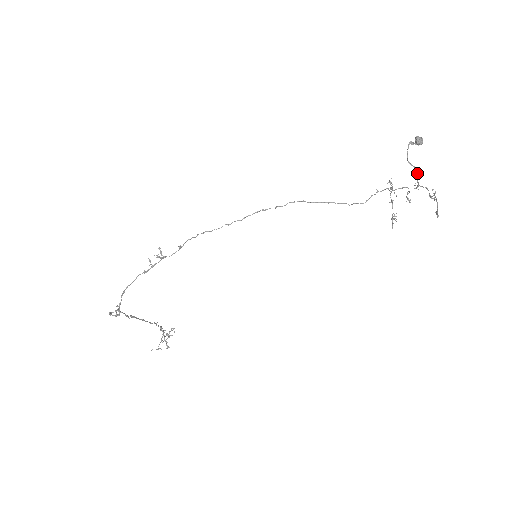
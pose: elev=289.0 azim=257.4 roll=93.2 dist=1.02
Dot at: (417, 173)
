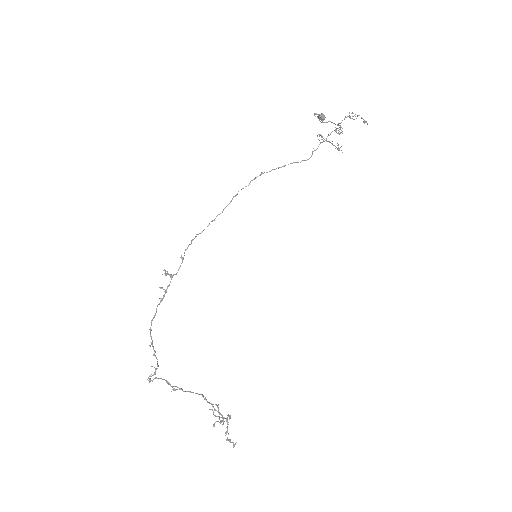
Dot at: (334, 123)
